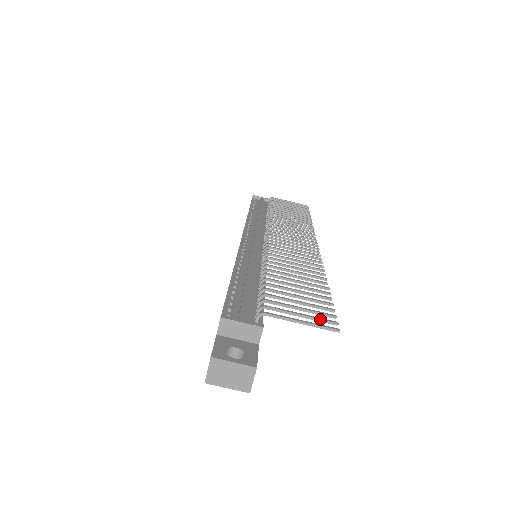
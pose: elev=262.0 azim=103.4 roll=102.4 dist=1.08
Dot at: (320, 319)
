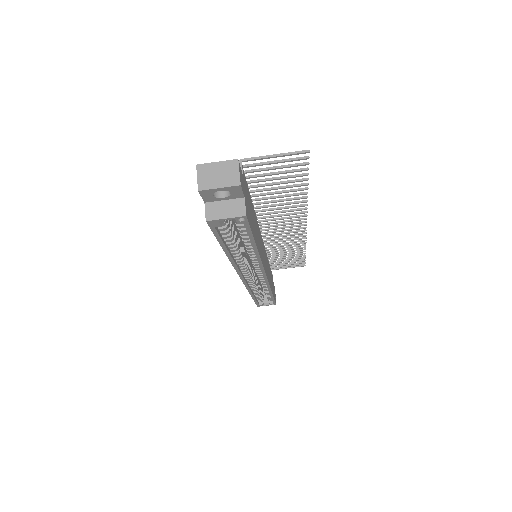
Dot at: (292, 158)
